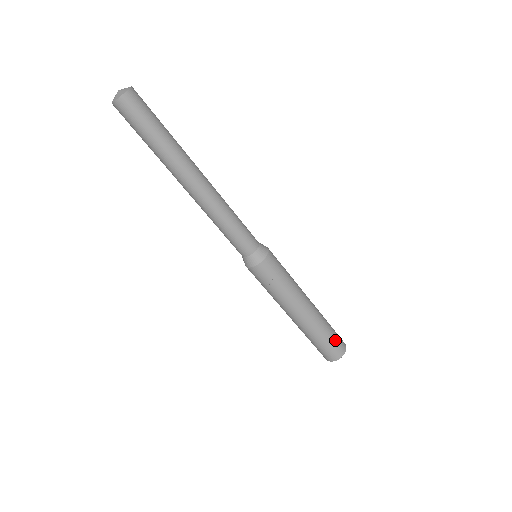
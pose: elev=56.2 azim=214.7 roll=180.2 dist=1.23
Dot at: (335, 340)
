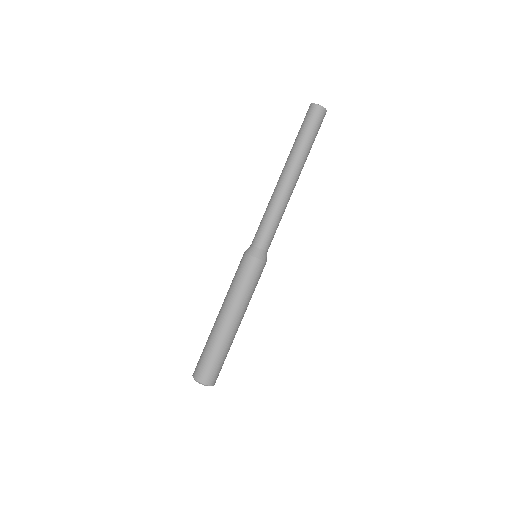
Dot at: (220, 368)
